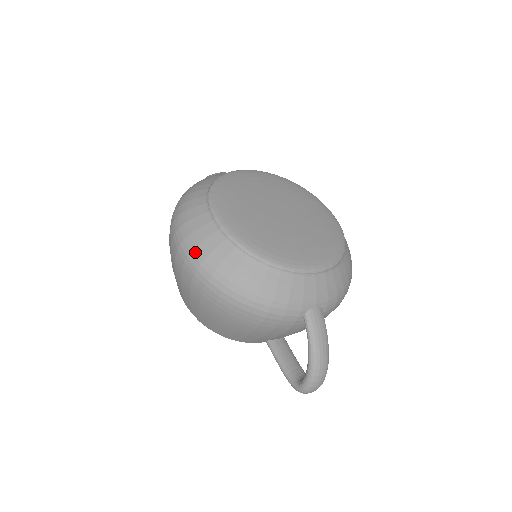
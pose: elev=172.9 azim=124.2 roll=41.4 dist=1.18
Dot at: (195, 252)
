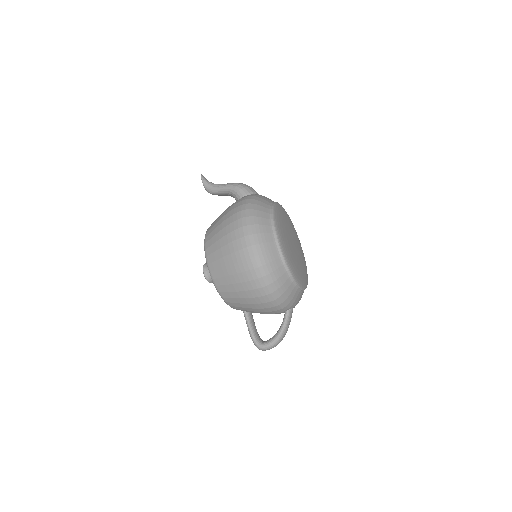
Dot at: (262, 257)
